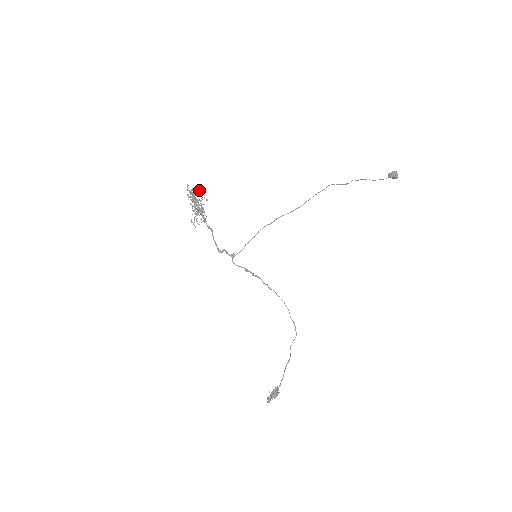
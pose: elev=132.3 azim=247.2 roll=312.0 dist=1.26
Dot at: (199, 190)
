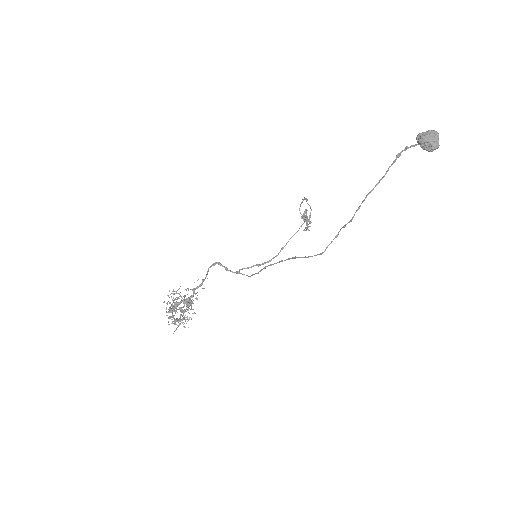
Dot at: (180, 320)
